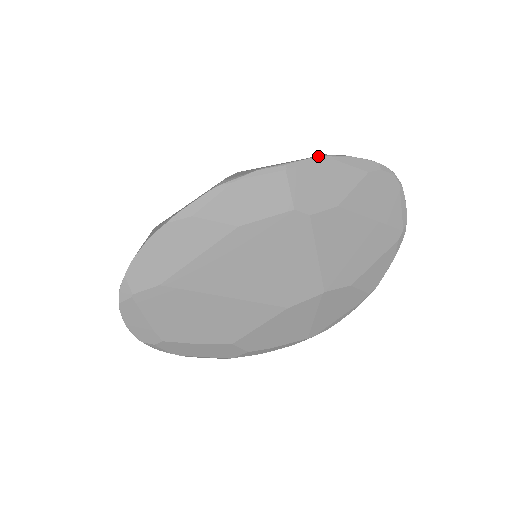
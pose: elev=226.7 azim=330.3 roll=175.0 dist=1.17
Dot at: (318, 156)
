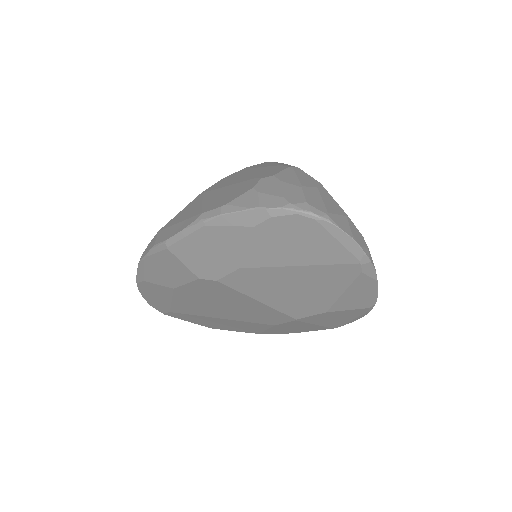
Dot at: (190, 224)
